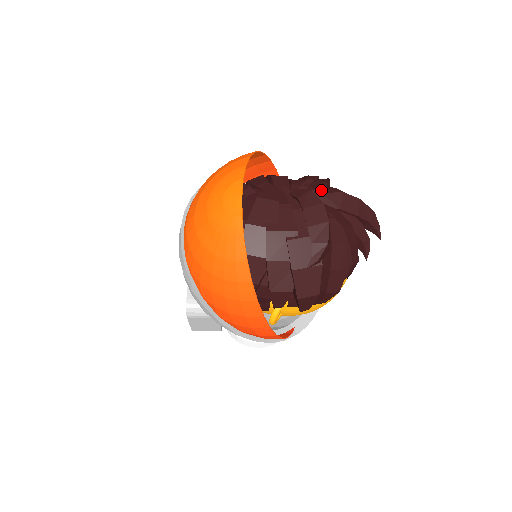
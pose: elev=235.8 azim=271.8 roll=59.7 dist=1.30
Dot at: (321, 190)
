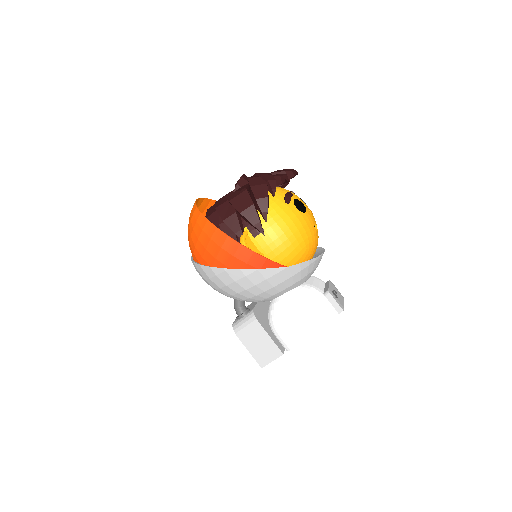
Dot at: occluded
